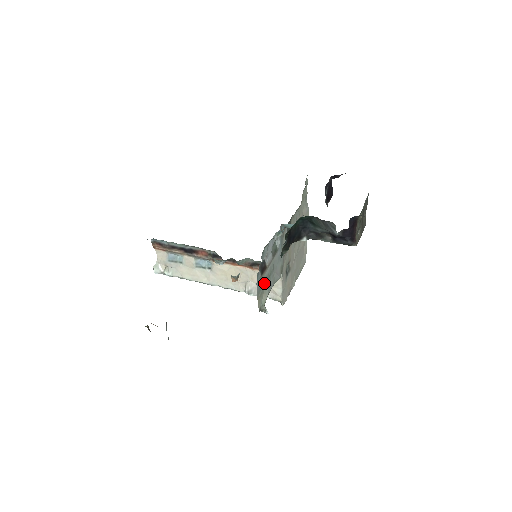
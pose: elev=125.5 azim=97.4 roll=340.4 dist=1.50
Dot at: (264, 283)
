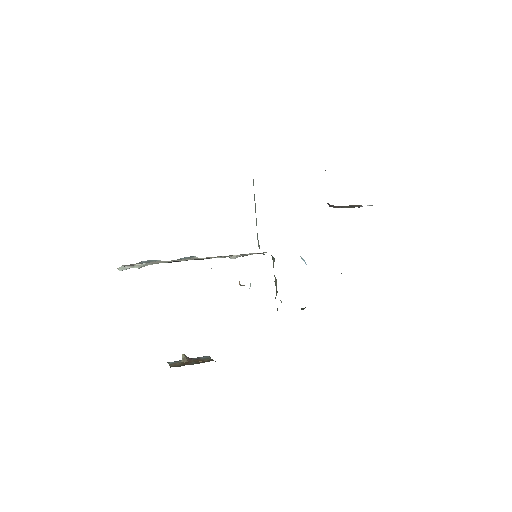
Dot at: occluded
